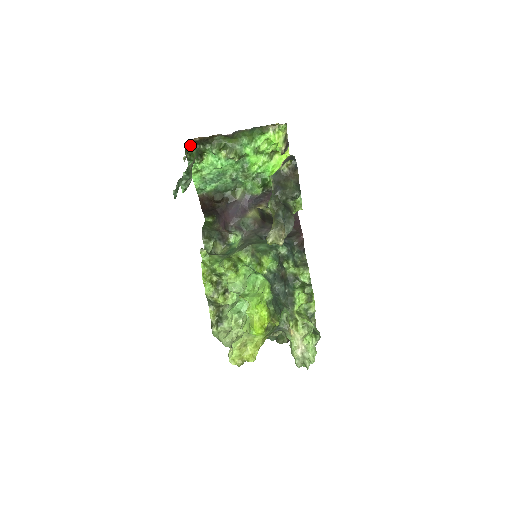
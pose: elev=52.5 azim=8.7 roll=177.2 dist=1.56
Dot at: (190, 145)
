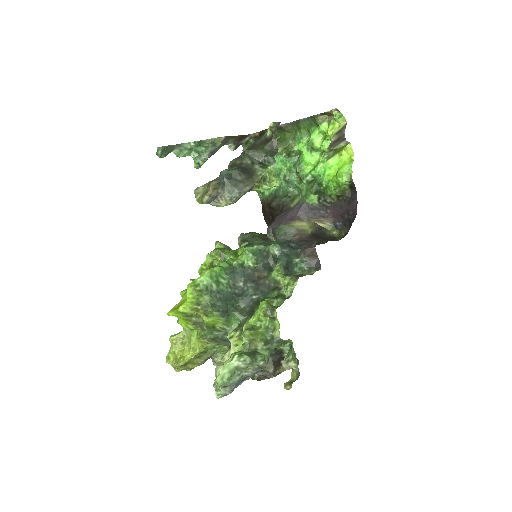
Dot at: (252, 141)
